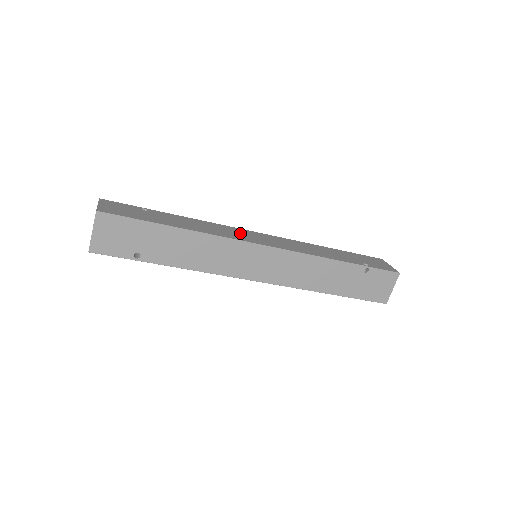
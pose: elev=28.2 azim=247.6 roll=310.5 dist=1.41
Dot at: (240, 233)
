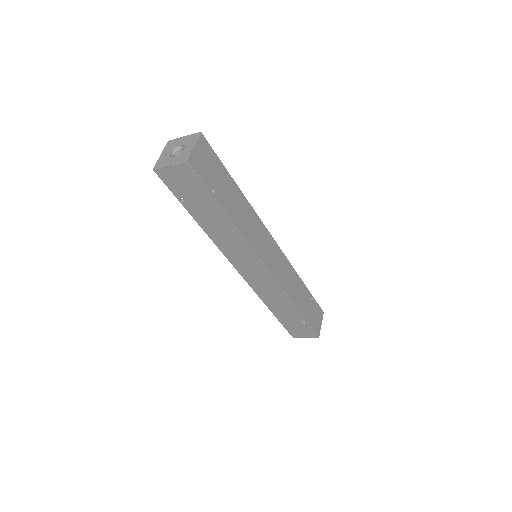
Dot at: occluded
